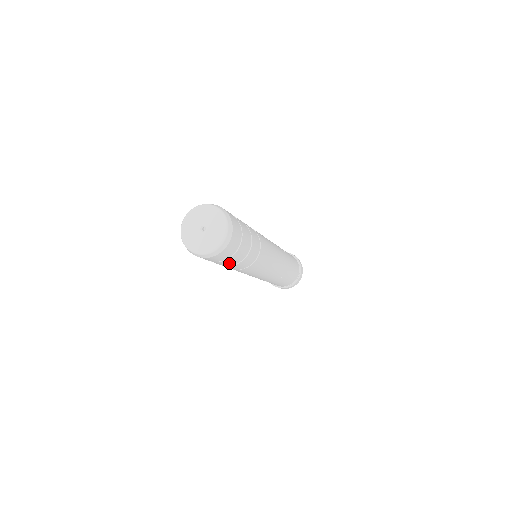
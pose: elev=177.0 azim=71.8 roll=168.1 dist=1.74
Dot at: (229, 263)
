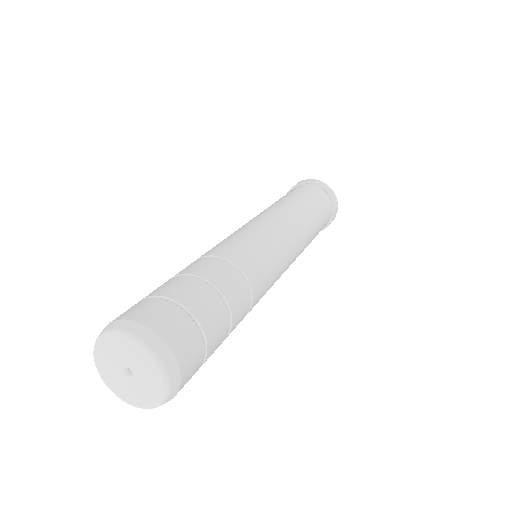
Dot at: occluded
